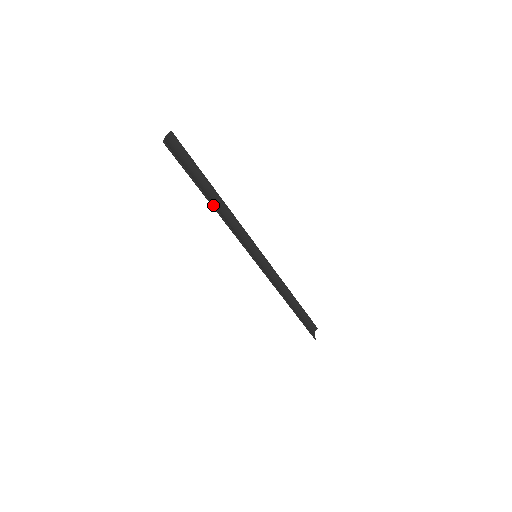
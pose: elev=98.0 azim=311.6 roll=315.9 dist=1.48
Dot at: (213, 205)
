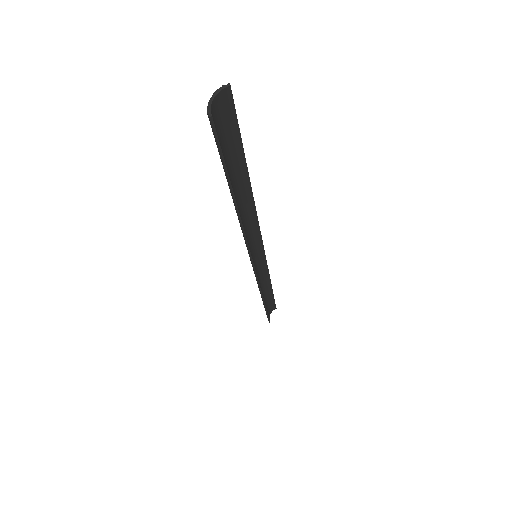
Dot at: (238, 209)
